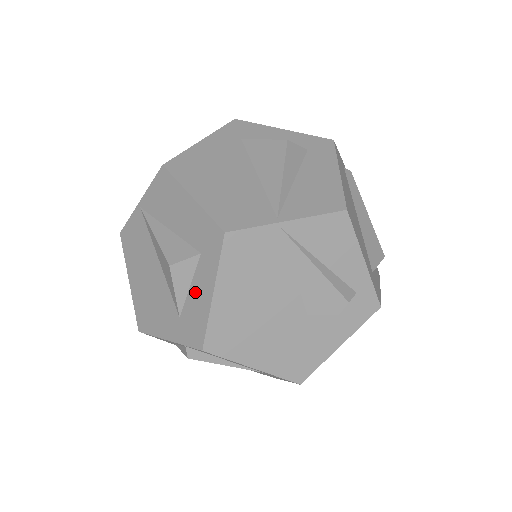
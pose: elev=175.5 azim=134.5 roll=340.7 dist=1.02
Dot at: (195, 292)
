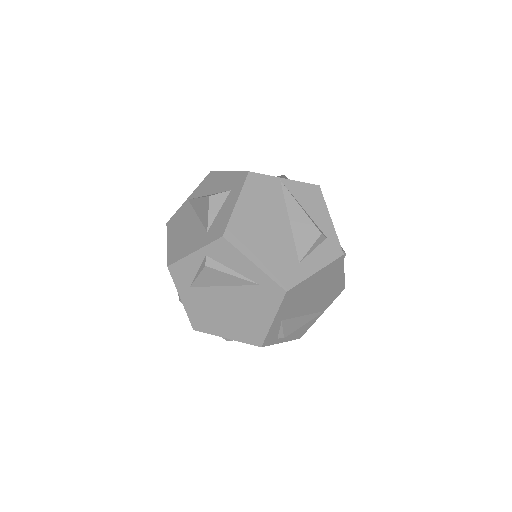
Dot at: (223, 211)
